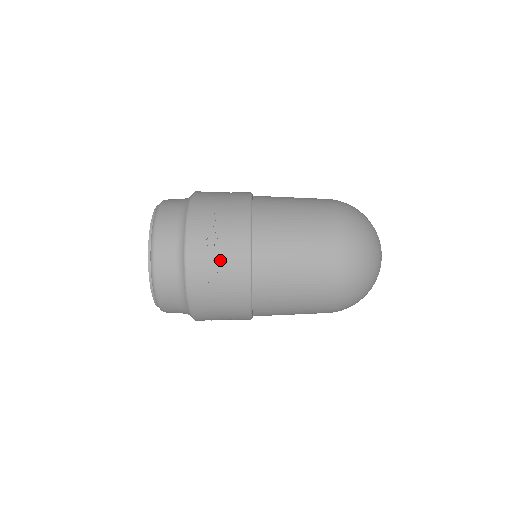
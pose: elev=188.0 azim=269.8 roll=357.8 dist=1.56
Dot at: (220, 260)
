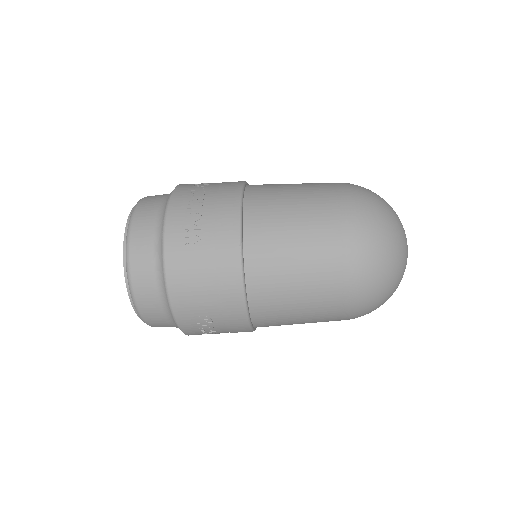
Dot at: (205, 212)
